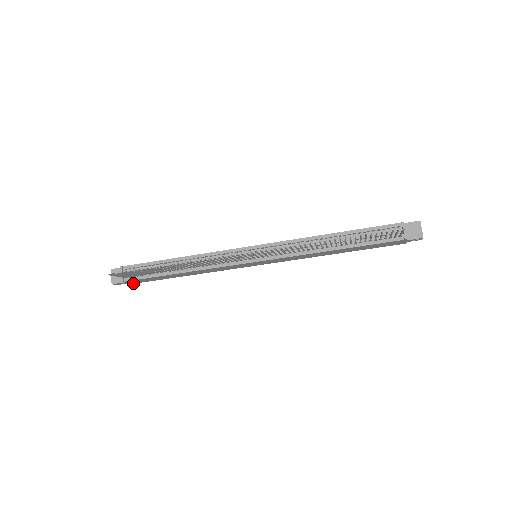
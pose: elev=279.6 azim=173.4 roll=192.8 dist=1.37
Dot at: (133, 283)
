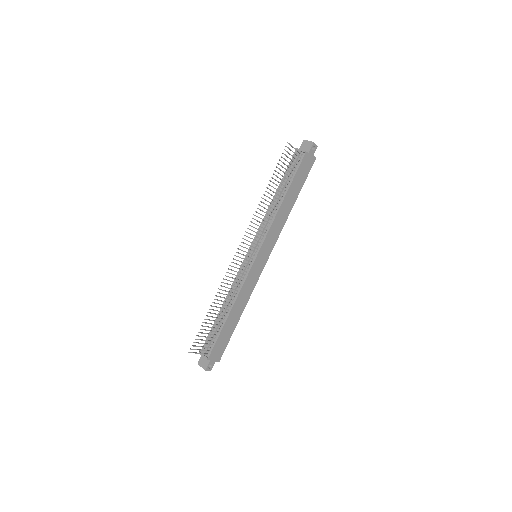
Dot at: (219, 360)
